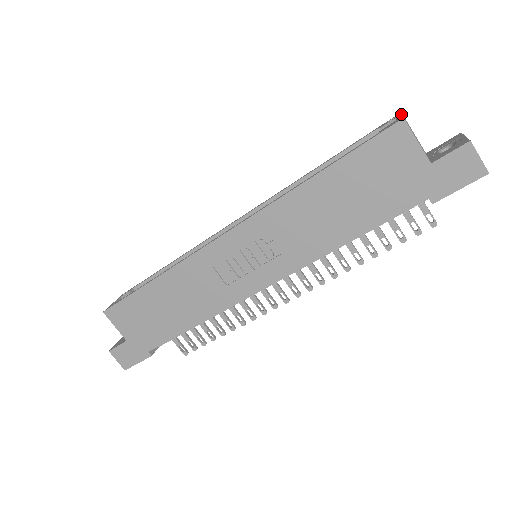
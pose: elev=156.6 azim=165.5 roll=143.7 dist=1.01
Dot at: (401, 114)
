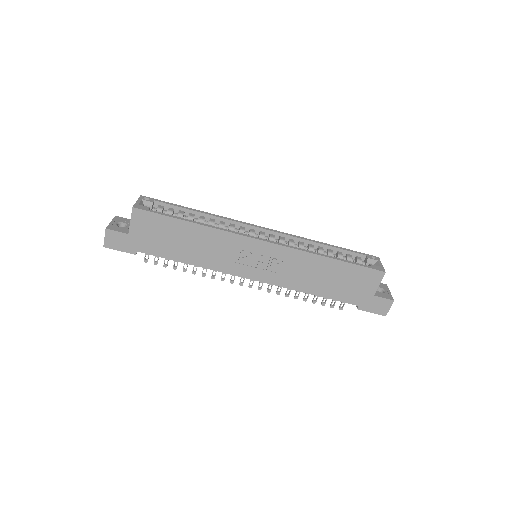
Dot at: occluded
